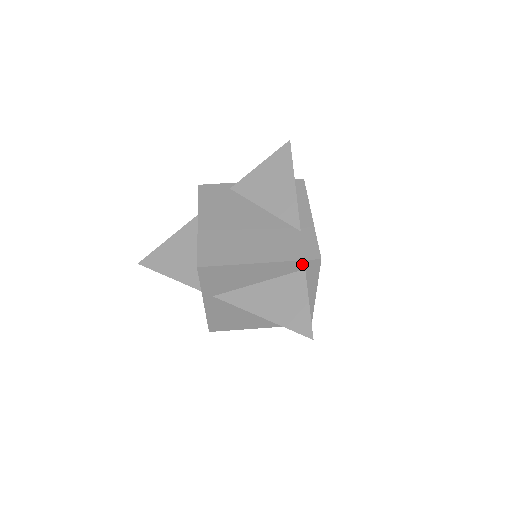
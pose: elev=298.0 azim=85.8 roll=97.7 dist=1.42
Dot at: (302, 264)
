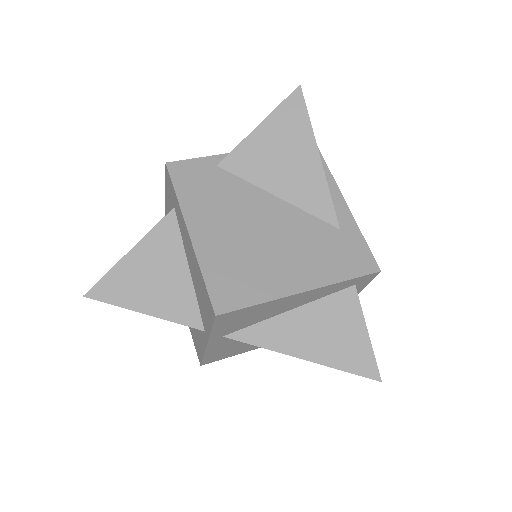
Dot at: (355, 281)
